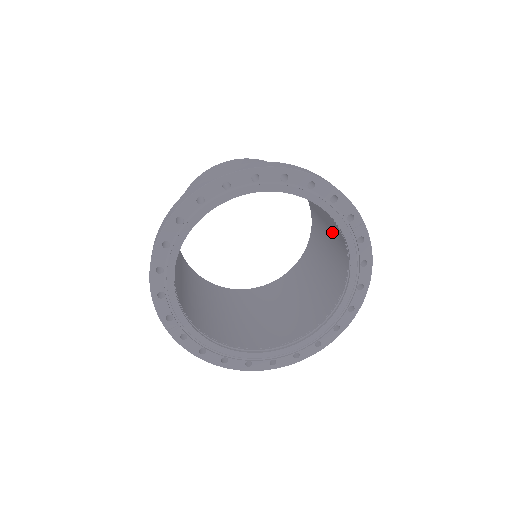
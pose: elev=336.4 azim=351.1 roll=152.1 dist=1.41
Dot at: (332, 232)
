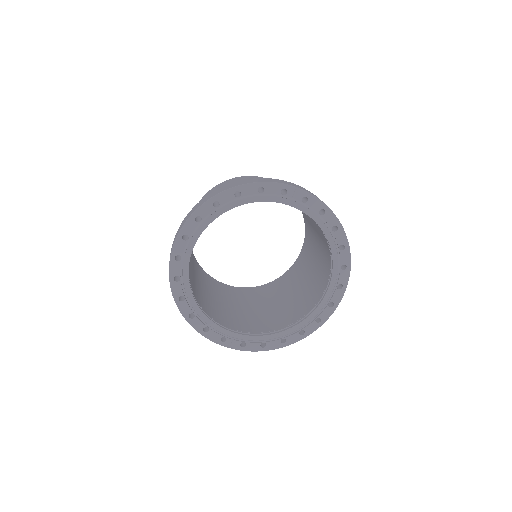
Dot at: occluded
